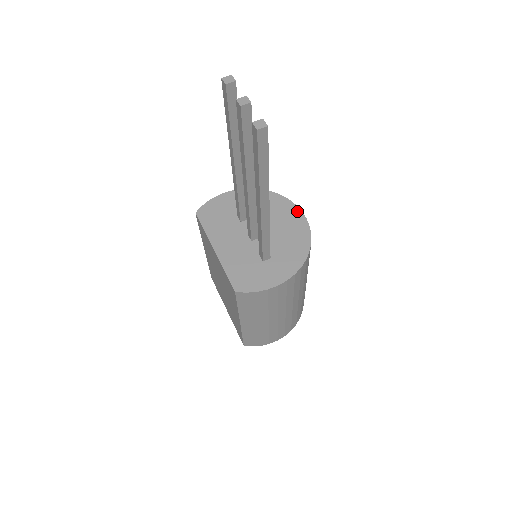
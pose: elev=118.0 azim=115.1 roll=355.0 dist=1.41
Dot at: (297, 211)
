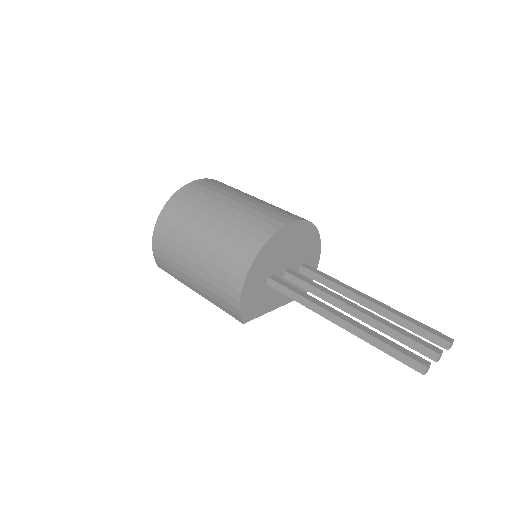
Dot at: (292, 226)
